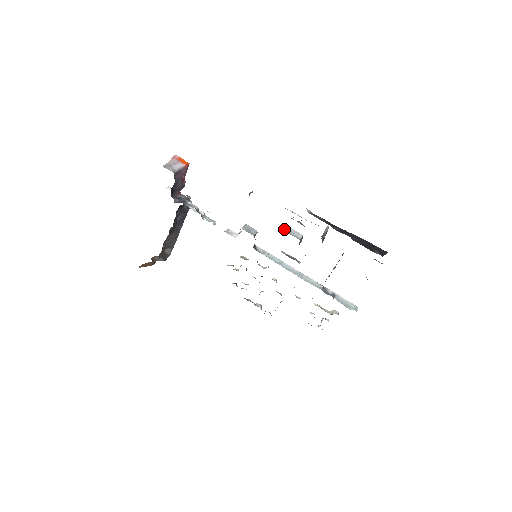
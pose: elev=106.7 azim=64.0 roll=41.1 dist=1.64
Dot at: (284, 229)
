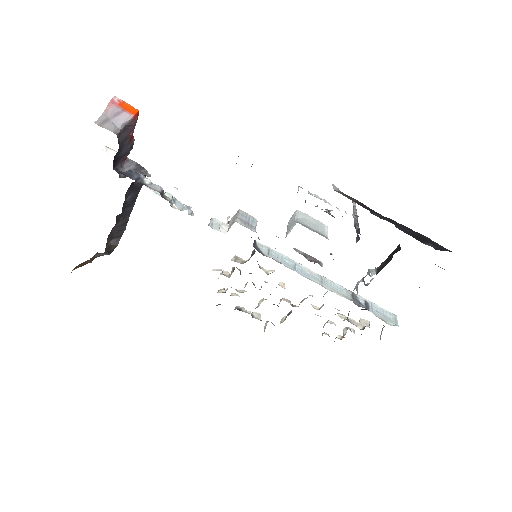
Dot at: (303, 222)
